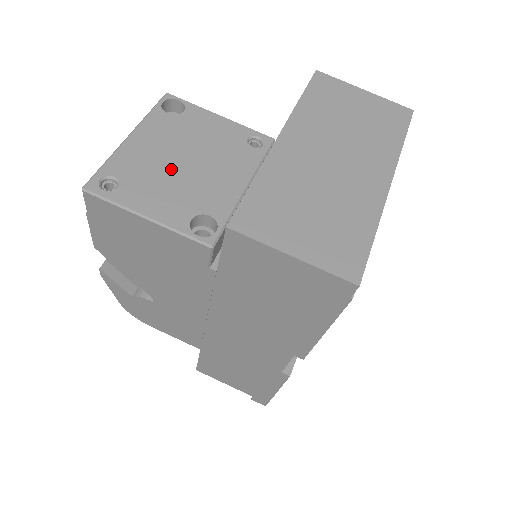
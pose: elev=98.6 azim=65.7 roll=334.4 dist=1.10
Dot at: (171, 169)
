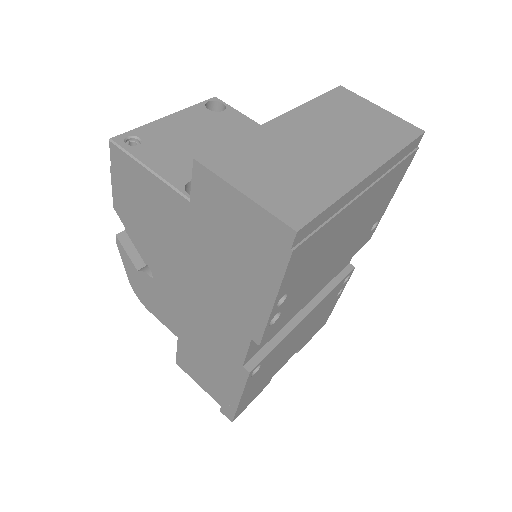
Dot at: (191, 144)
